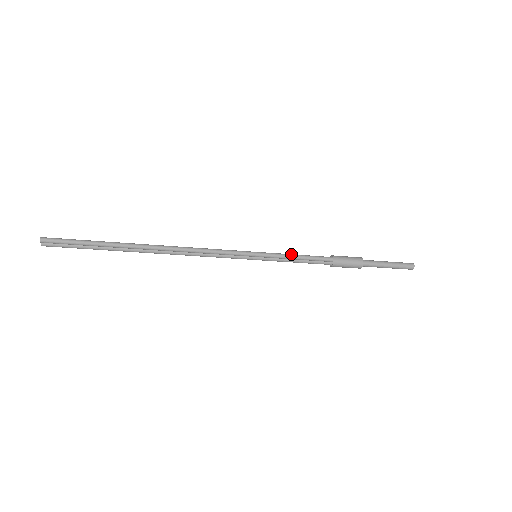
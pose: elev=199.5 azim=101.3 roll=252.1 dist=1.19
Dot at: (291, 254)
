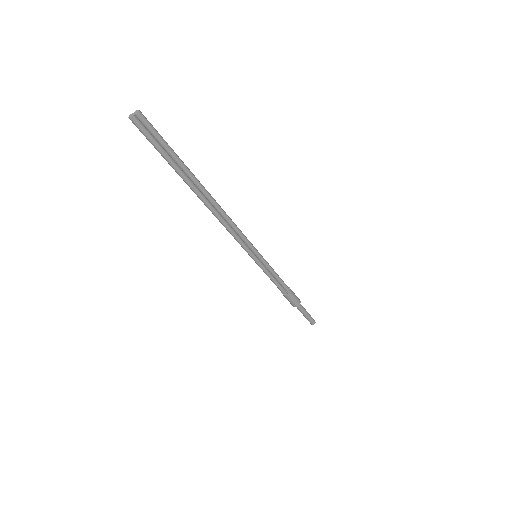
Dot at: occluded
